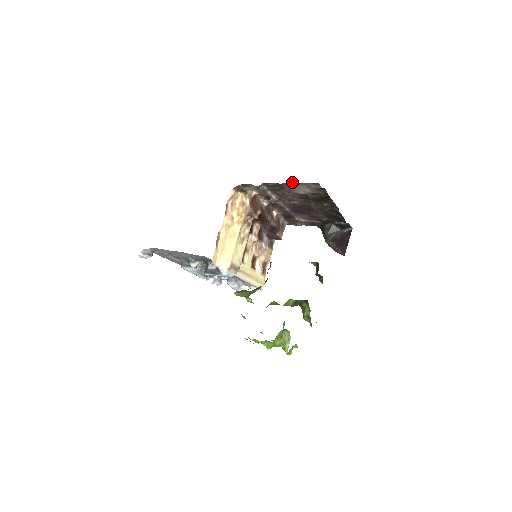
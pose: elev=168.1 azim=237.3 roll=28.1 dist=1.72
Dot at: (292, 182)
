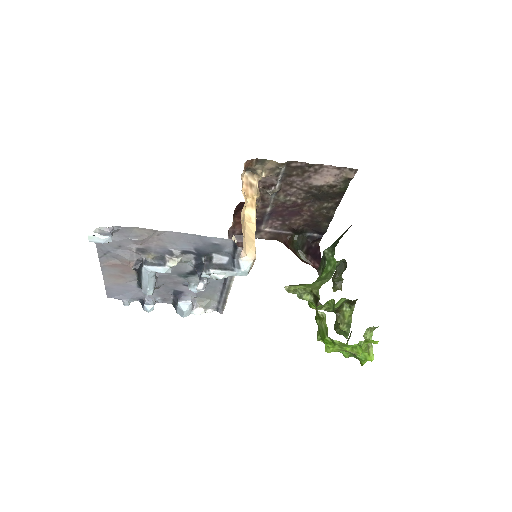
Dot at: occluded
